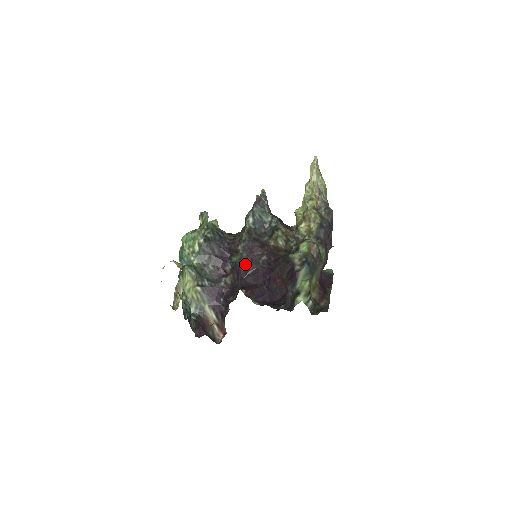
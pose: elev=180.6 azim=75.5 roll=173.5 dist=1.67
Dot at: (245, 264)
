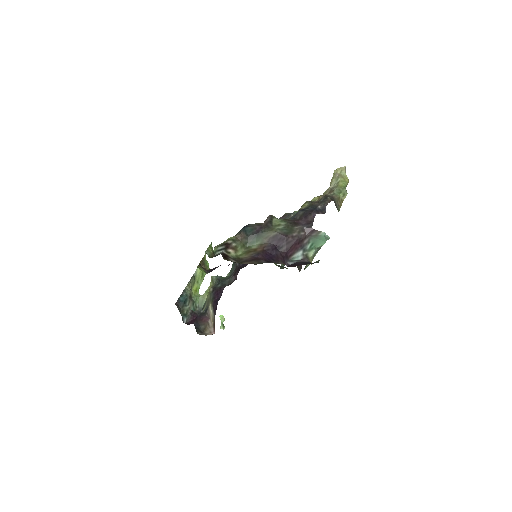
Dot at: occluded
